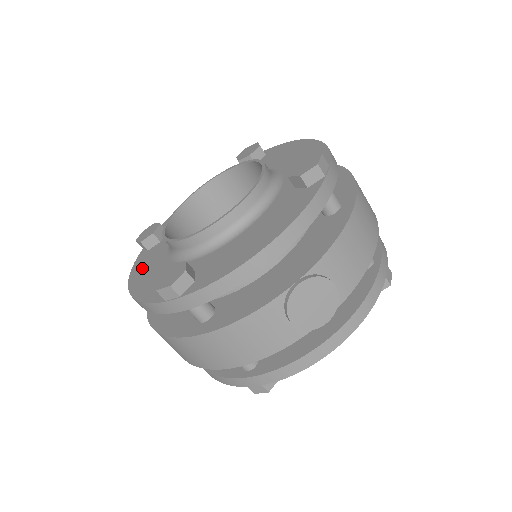
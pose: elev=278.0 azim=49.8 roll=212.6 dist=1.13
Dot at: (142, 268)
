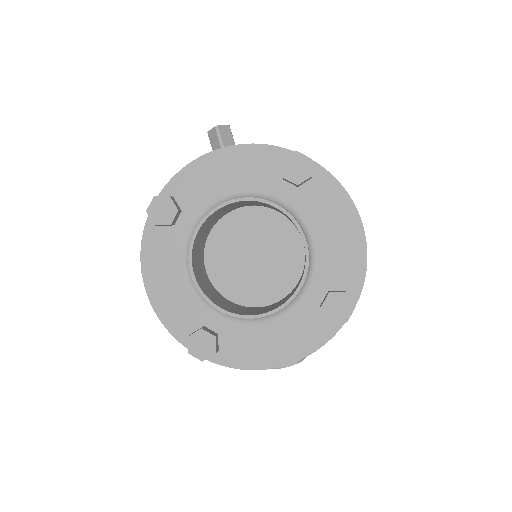
Dot at: (156, 261)
